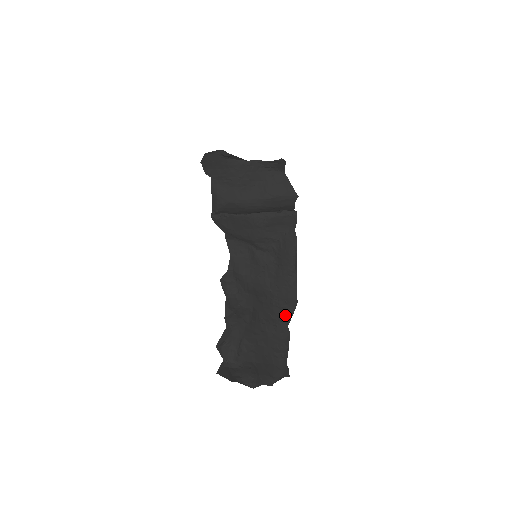
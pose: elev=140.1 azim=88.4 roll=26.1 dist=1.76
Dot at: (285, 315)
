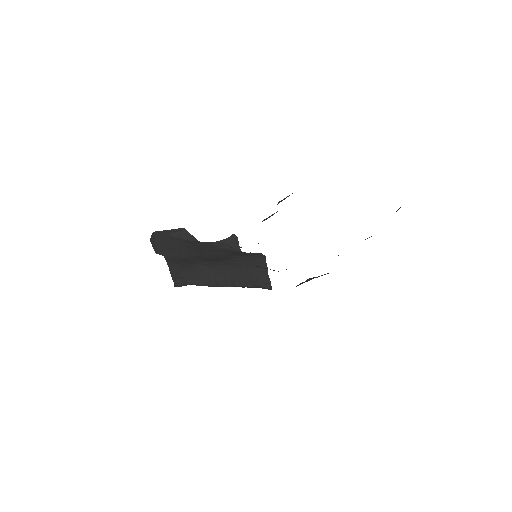
Dot at: occluded
